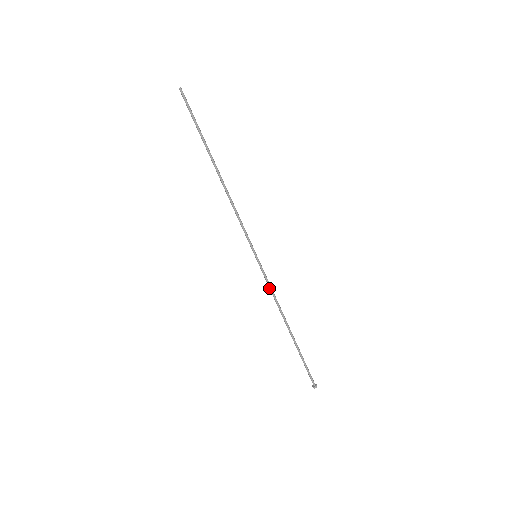
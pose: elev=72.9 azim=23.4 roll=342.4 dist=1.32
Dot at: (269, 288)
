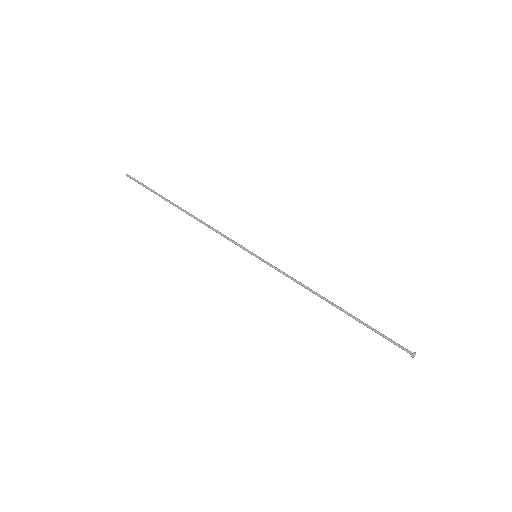
Dot at: occluded
